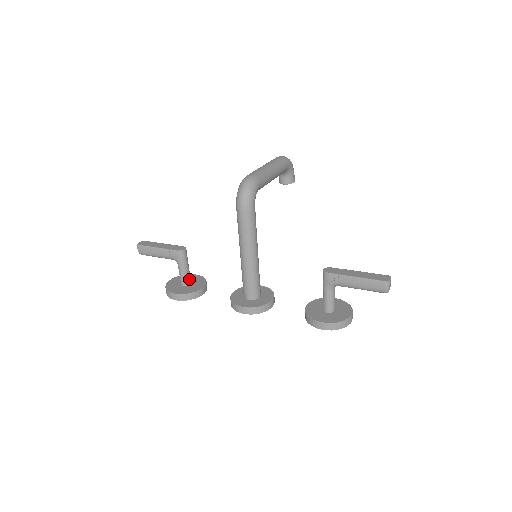
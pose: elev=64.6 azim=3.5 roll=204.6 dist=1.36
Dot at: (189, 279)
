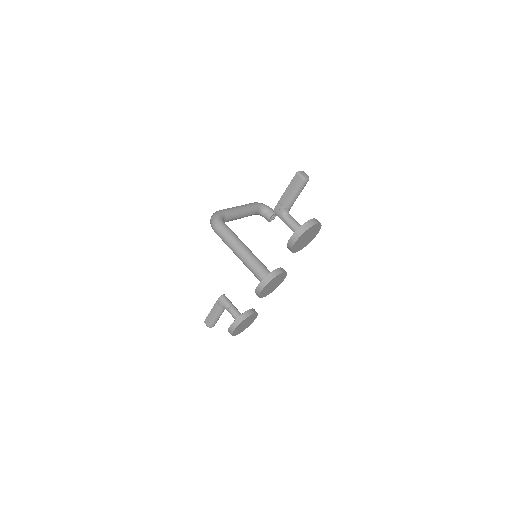
Dot at: (239, 314)
